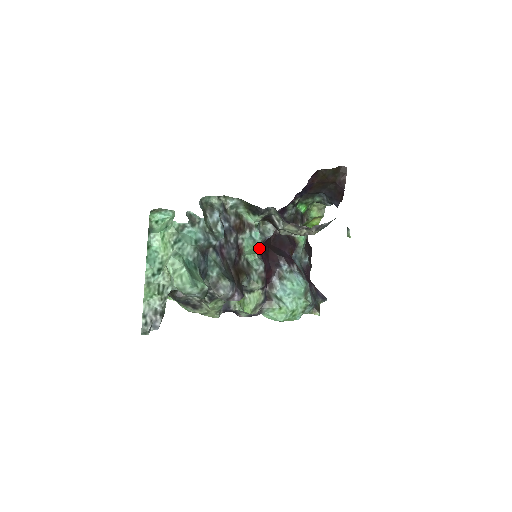
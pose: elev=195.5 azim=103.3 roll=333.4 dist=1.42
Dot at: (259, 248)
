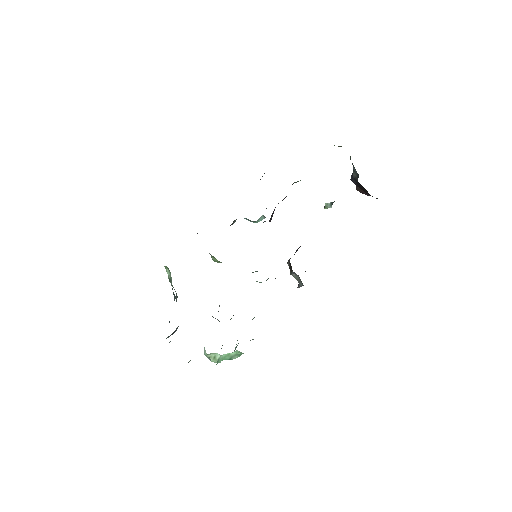
Dot at: occluded
